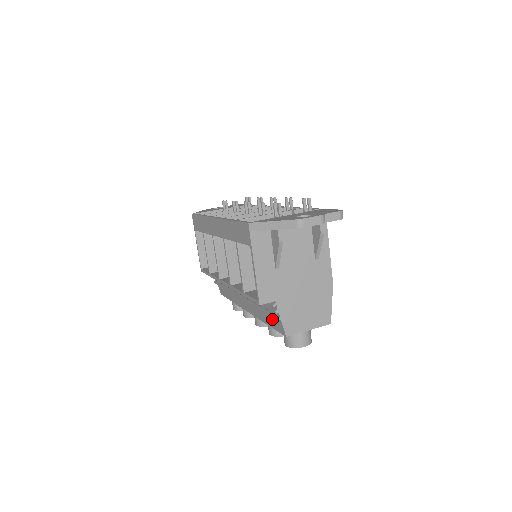
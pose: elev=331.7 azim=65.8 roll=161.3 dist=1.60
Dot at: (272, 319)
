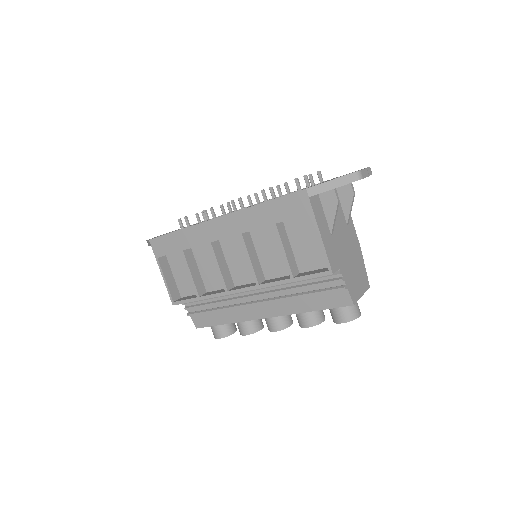
Dot at: (326, 297)
